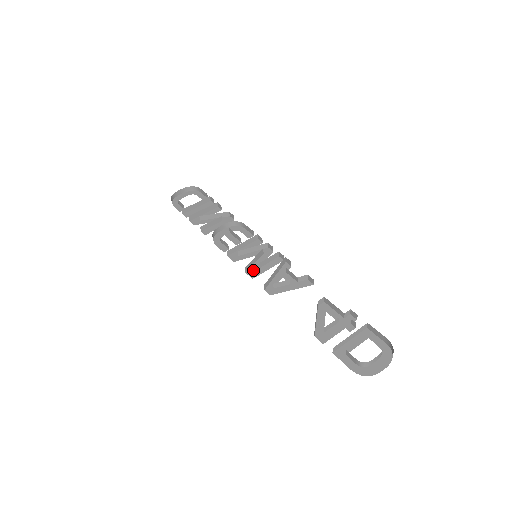
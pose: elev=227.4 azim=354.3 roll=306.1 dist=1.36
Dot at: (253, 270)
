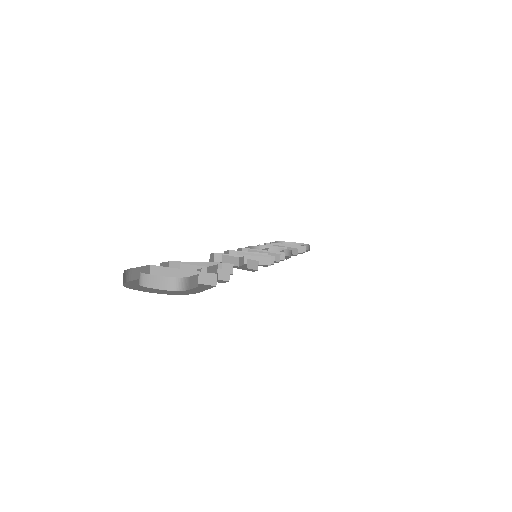
Dot at: occluded
